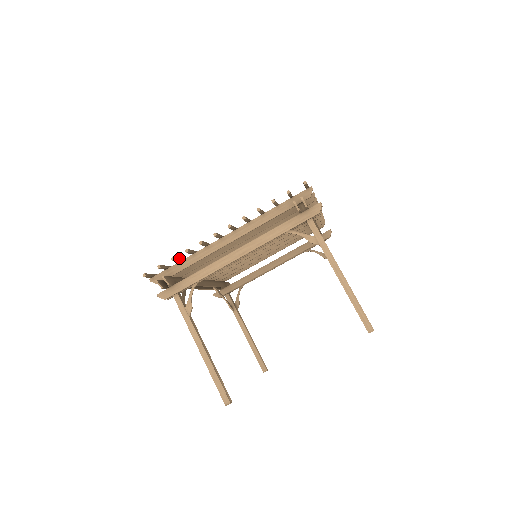
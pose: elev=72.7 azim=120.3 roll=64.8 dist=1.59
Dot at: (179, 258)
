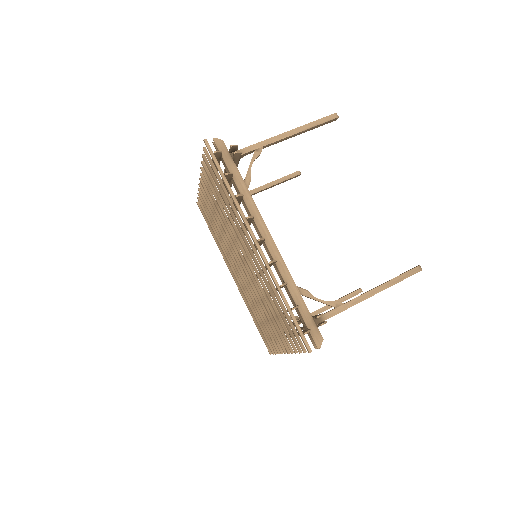
Dot at: (271, 344)
